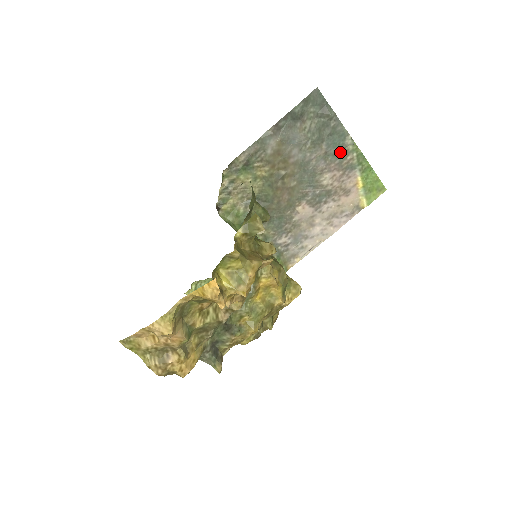
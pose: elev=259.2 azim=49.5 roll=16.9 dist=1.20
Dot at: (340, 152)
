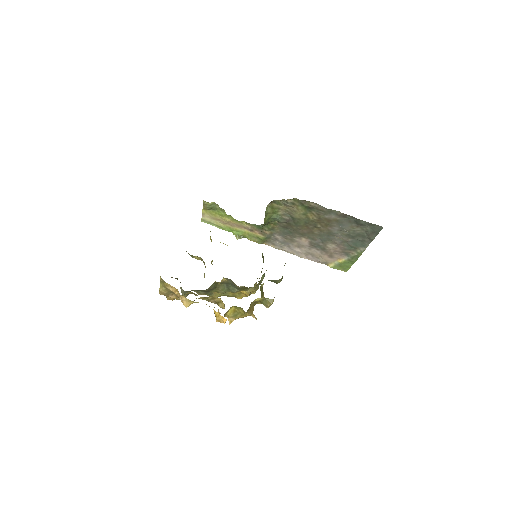
Dot at: (352, 247)
